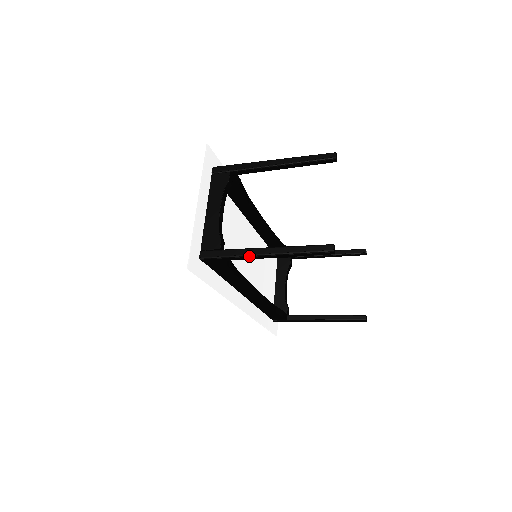
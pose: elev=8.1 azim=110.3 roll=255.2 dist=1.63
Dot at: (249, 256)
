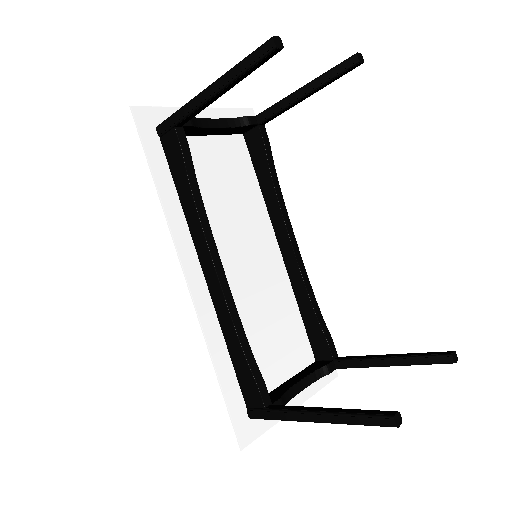
Dot at: (194, 98)
